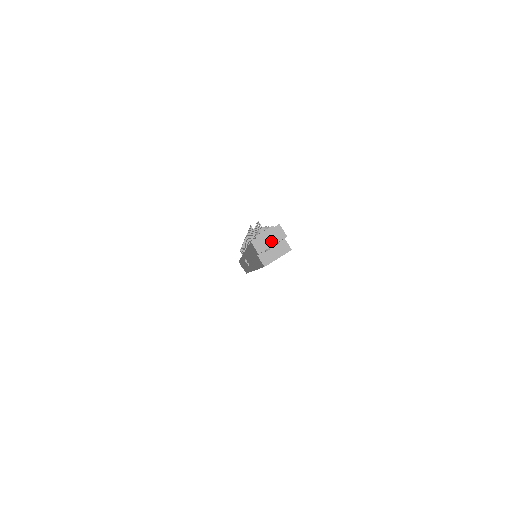
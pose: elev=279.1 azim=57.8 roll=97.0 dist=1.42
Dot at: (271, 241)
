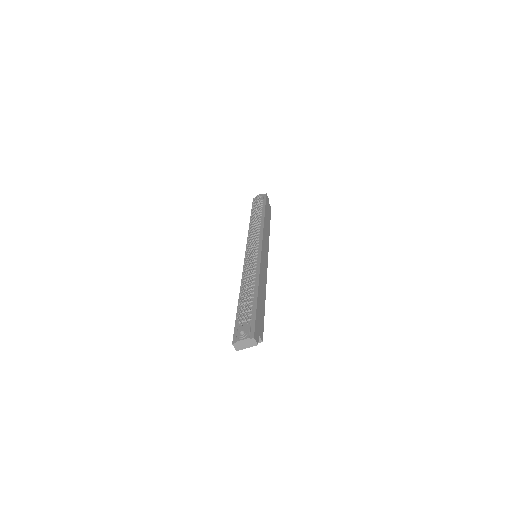
Dot at: (246, 346)
